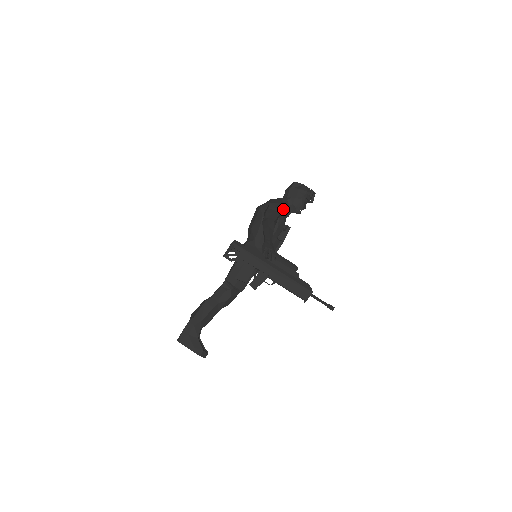
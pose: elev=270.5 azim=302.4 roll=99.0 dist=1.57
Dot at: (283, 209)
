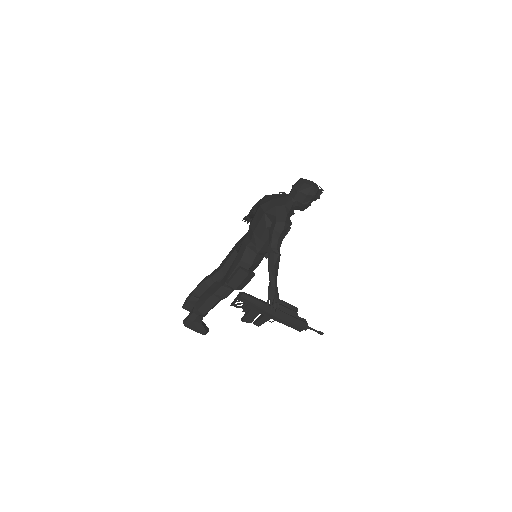
Dot at: (289, 226)
